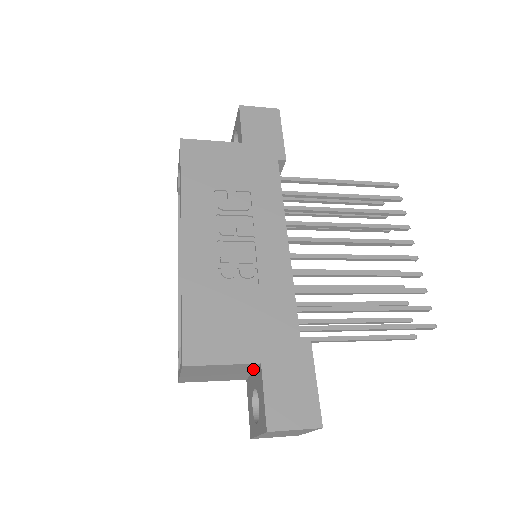
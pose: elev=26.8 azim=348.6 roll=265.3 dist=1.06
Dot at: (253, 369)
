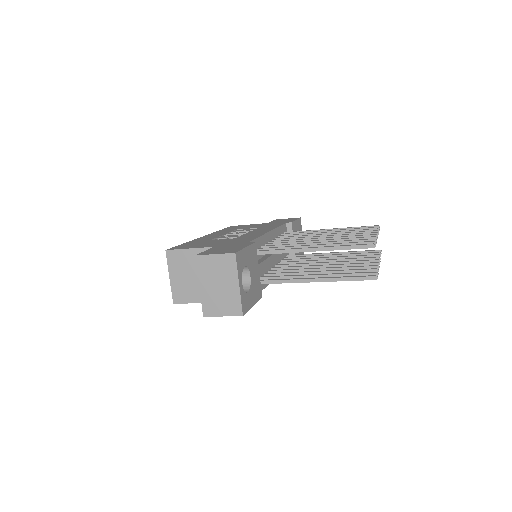
Dot at: occluded
